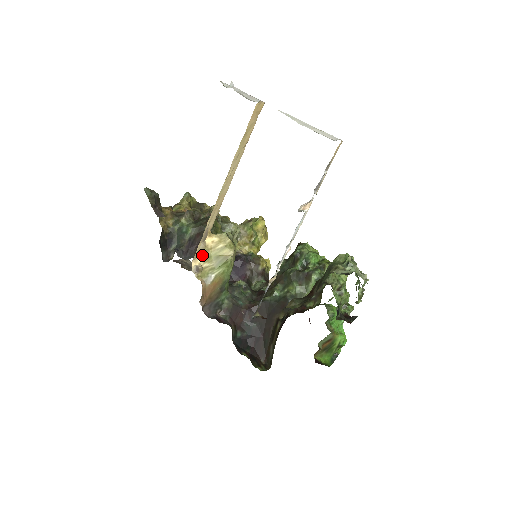
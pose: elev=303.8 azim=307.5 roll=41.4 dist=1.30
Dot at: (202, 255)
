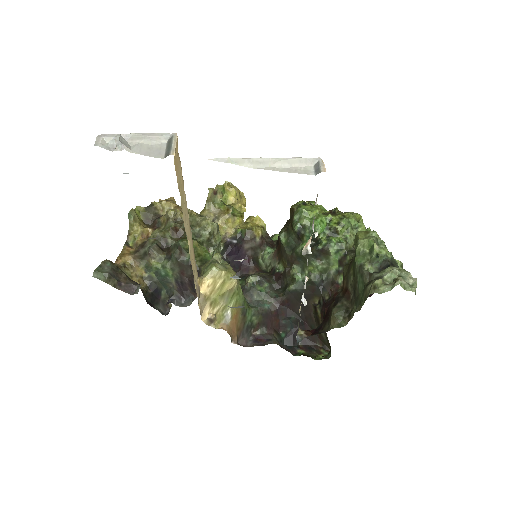
Dot at: (206, 305)
